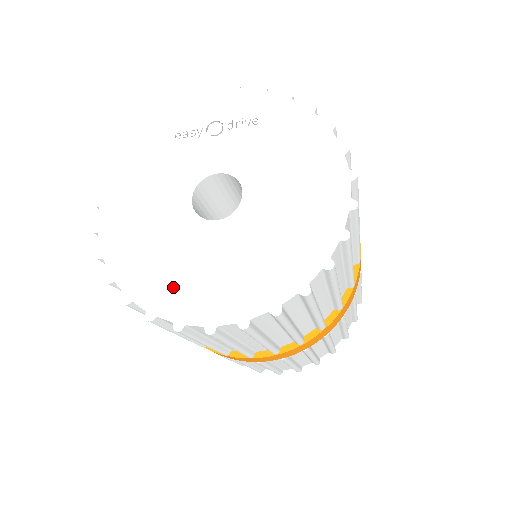
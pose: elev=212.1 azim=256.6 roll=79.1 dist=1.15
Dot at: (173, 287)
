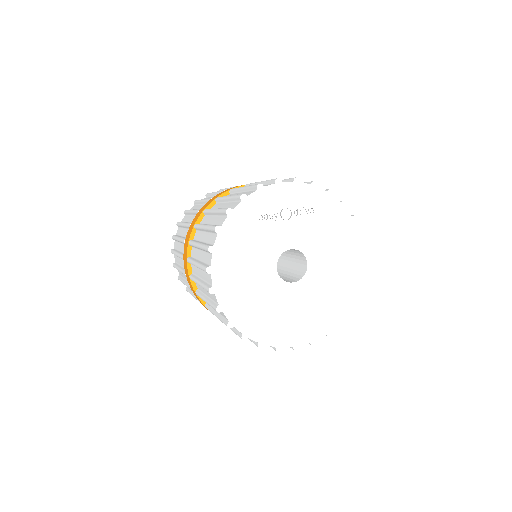
Dot at: (273, 327)
